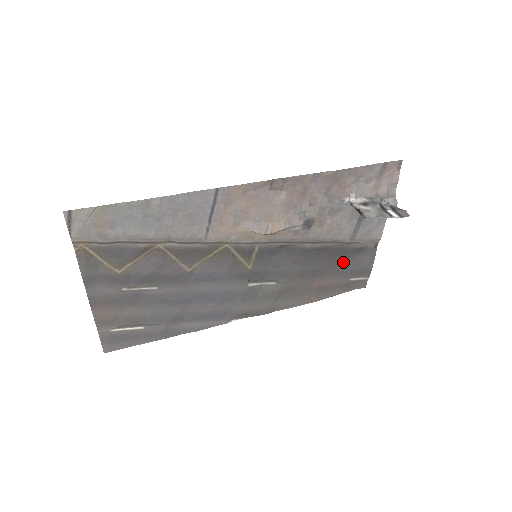
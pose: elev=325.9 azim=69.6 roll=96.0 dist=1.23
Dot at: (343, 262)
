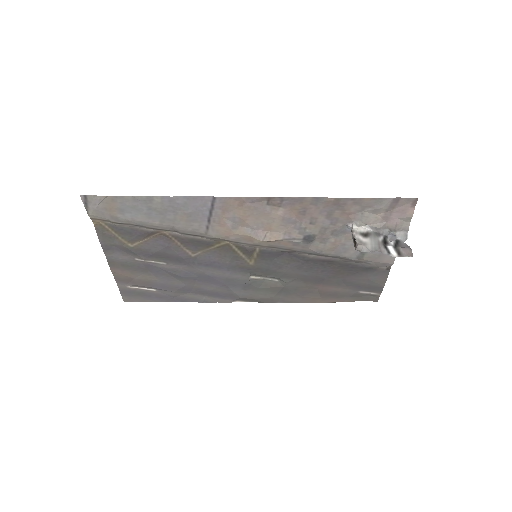
Dot at: (351, 276)
